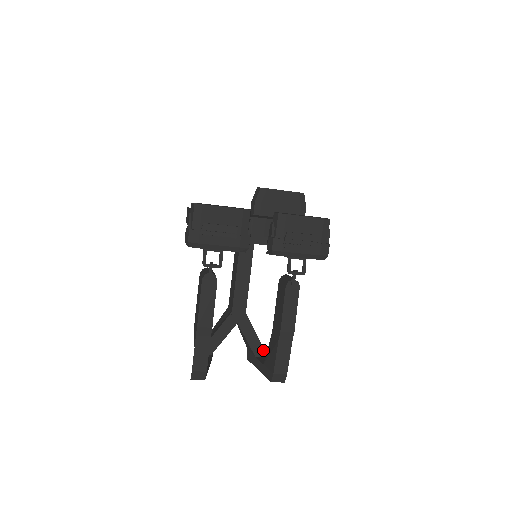
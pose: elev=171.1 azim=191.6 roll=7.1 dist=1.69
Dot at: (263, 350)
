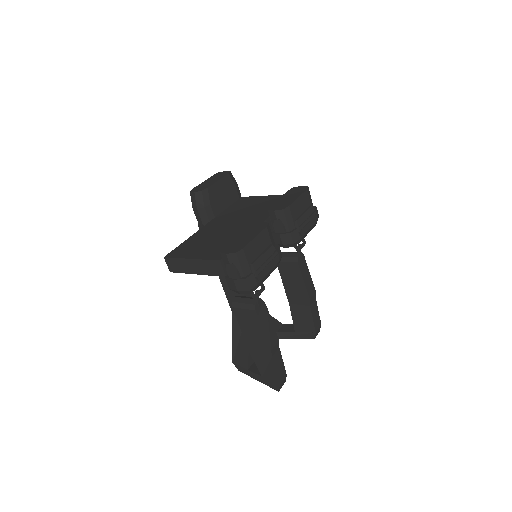
Dot at: (279, 322)
